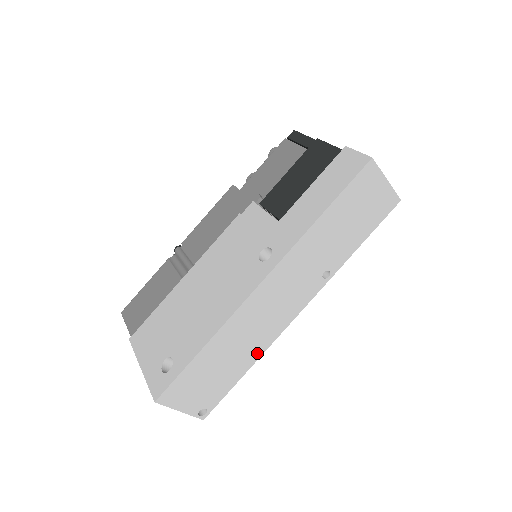
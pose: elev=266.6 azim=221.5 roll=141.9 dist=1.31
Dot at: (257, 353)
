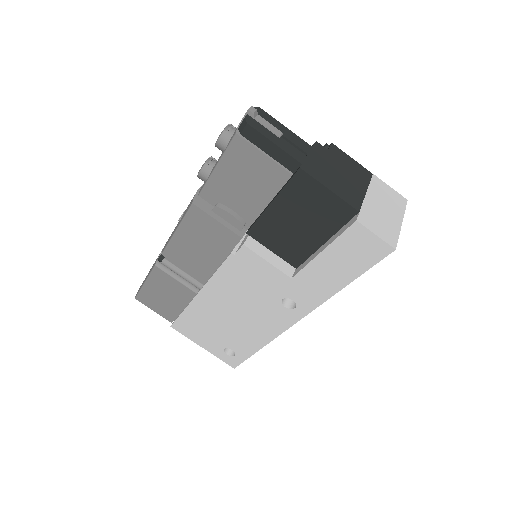
Dot at: occluded
